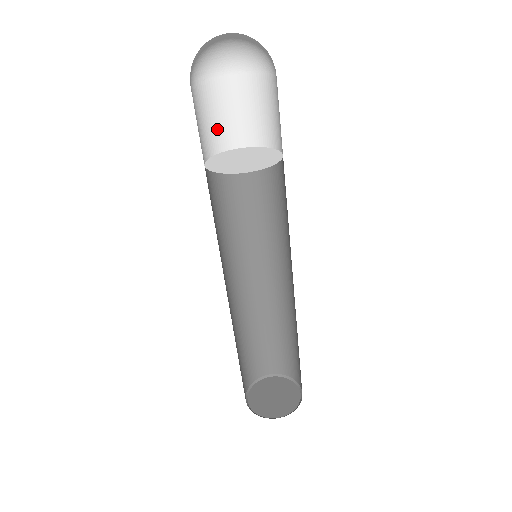
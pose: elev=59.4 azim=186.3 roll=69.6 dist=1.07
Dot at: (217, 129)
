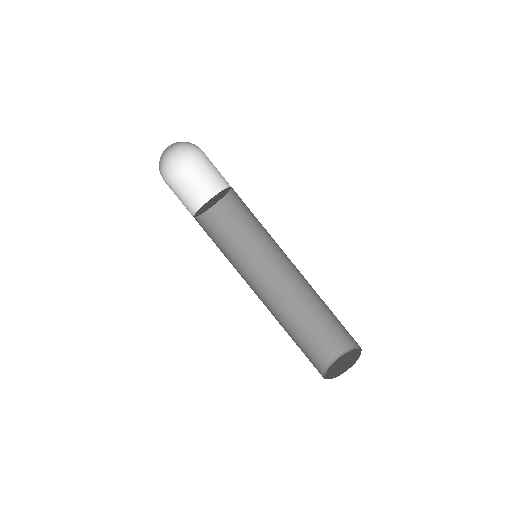
Dot at: (196, 200)
